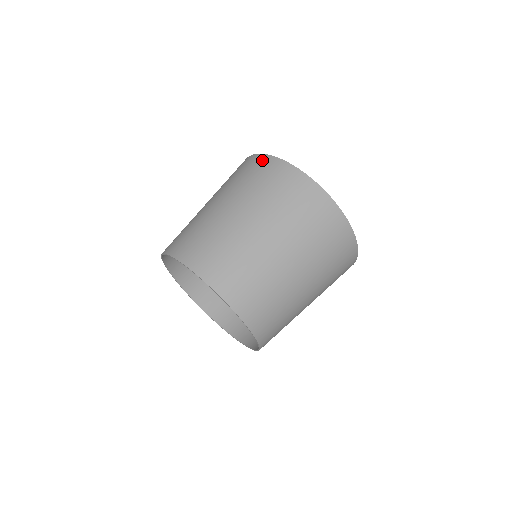
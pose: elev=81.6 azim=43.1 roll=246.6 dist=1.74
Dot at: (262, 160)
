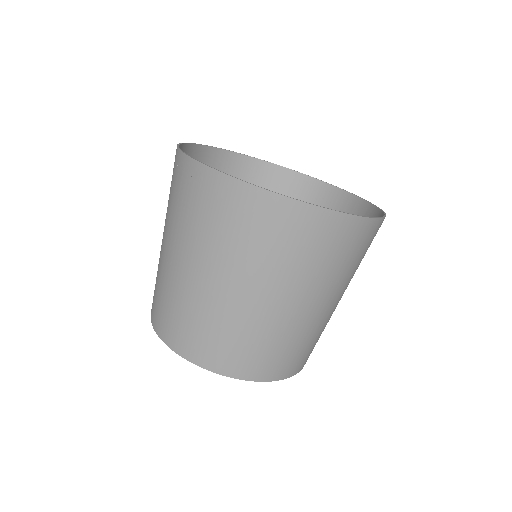
Dot at: (209, 181)
